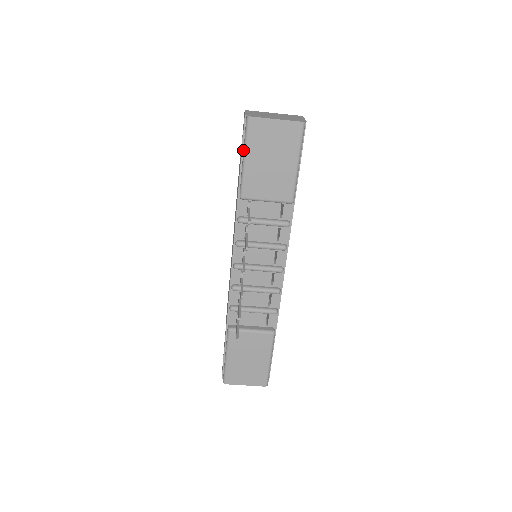
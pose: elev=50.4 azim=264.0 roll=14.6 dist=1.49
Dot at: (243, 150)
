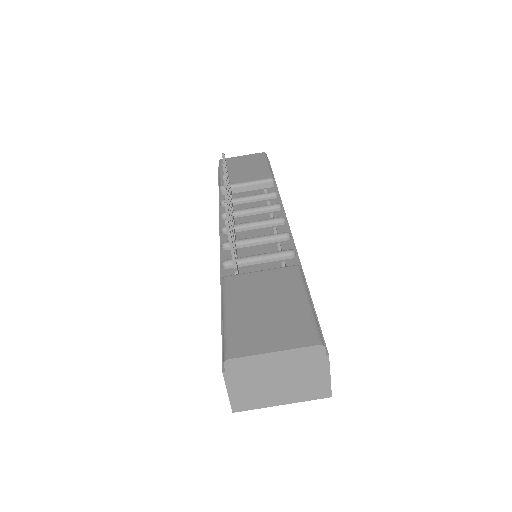
Dot at: occluded
